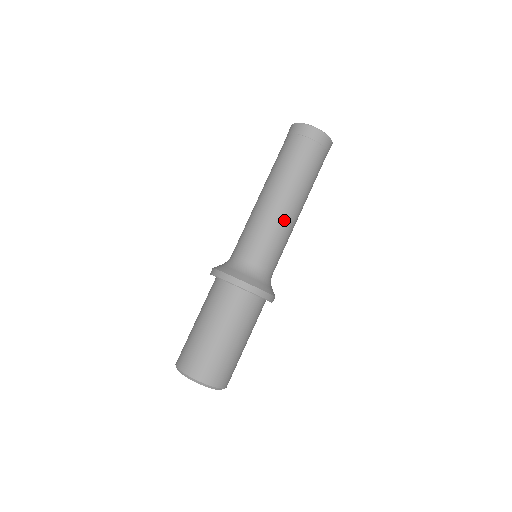
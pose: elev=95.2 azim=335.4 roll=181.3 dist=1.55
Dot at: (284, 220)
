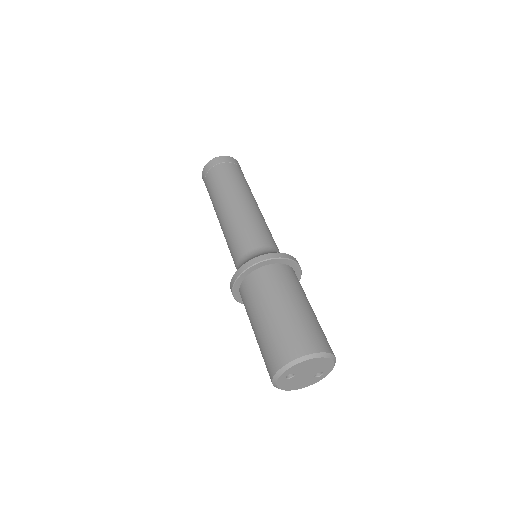
Dot at: (239, 213)
